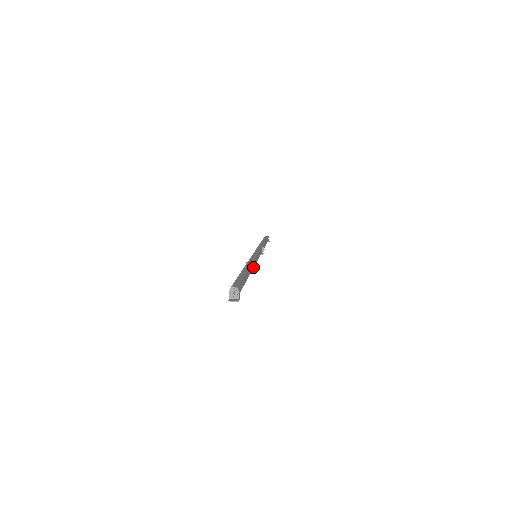
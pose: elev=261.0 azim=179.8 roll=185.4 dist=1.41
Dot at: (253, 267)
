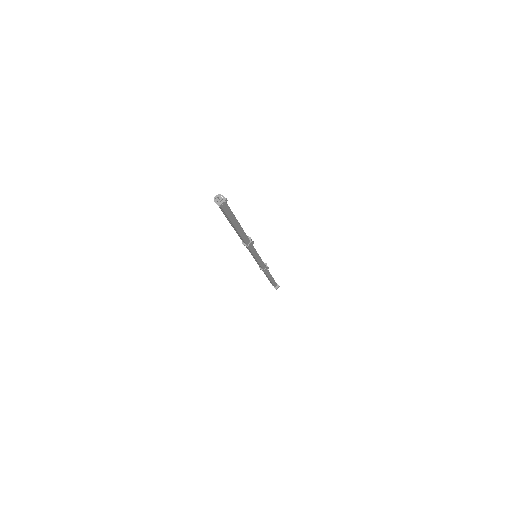
Dot at: (249, 240)
